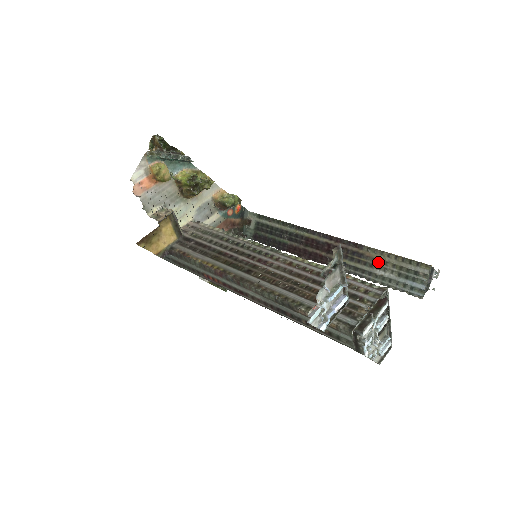
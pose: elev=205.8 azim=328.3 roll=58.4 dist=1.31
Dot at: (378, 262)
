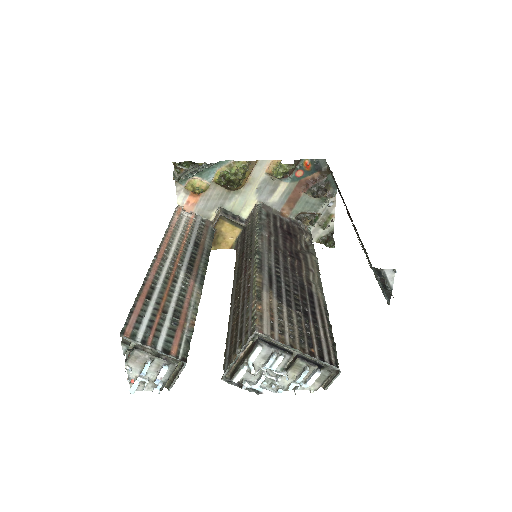
Dot at: (362, 245)
